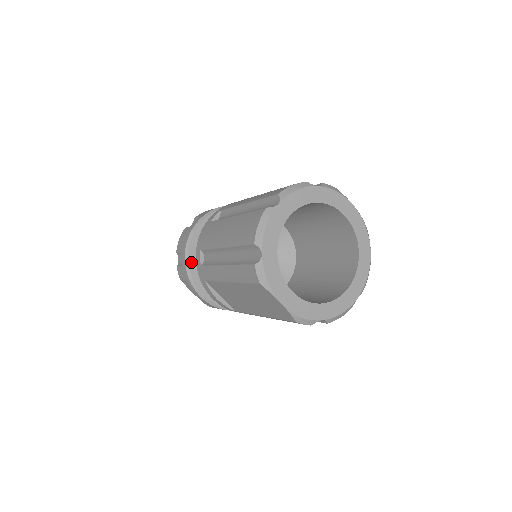
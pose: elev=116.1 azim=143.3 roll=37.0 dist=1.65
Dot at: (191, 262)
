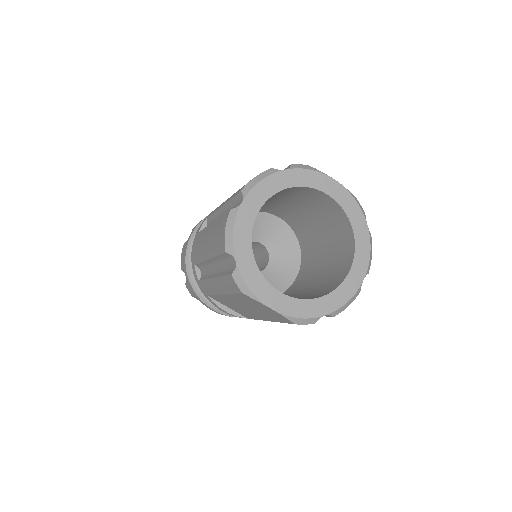
Dot at: (194, 277)
